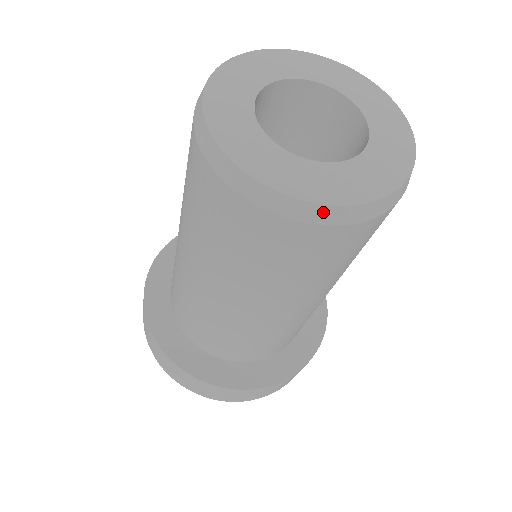
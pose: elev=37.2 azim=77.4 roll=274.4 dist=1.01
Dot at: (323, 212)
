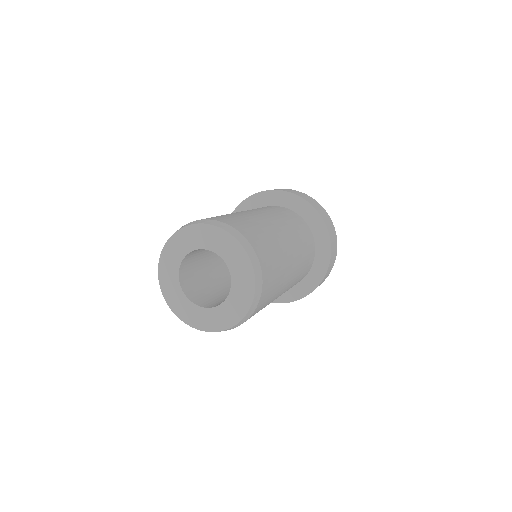
Dot at: (241, 322)
